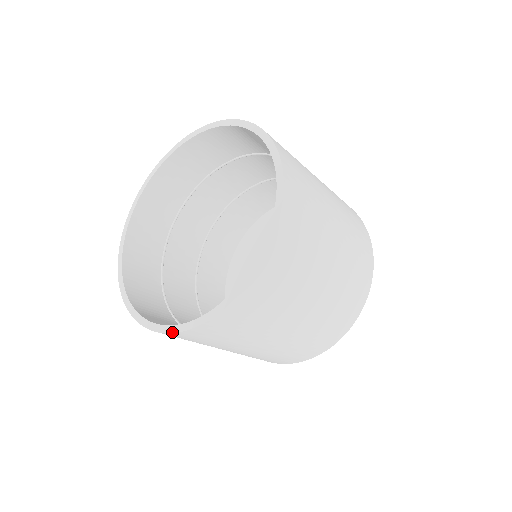
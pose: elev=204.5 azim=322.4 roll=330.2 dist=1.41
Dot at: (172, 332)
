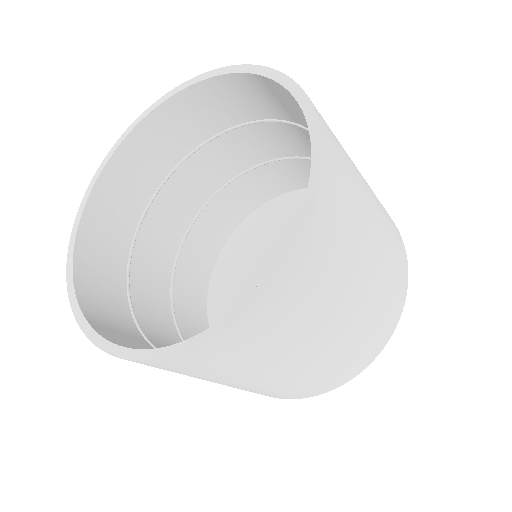
Dot at: (77, 320)
